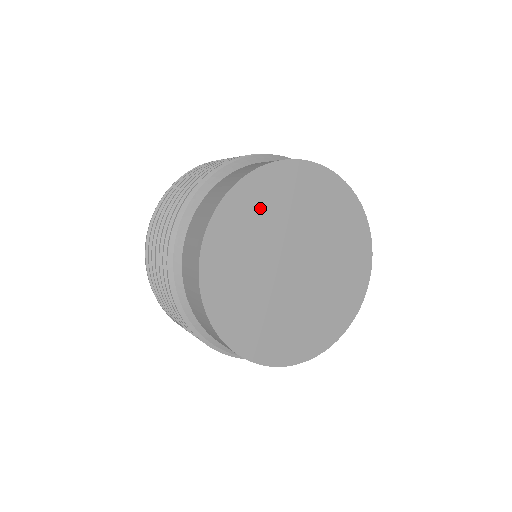
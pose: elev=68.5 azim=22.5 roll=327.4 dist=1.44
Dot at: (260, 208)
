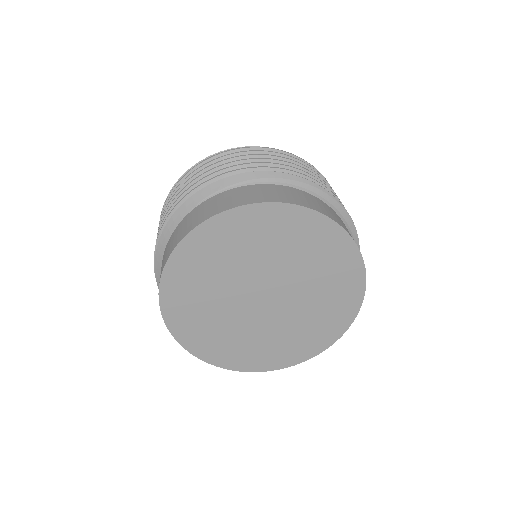
Dot at: (193, 300)
